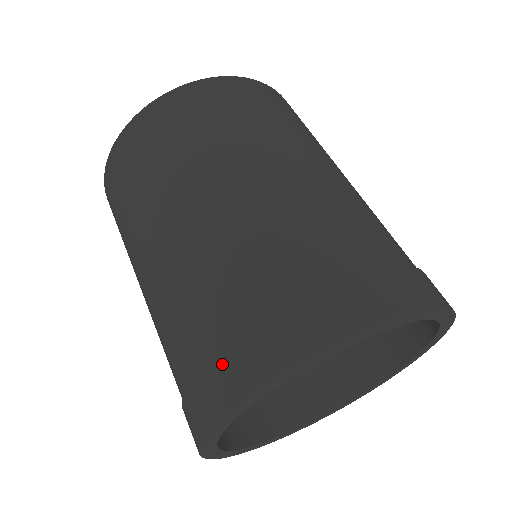
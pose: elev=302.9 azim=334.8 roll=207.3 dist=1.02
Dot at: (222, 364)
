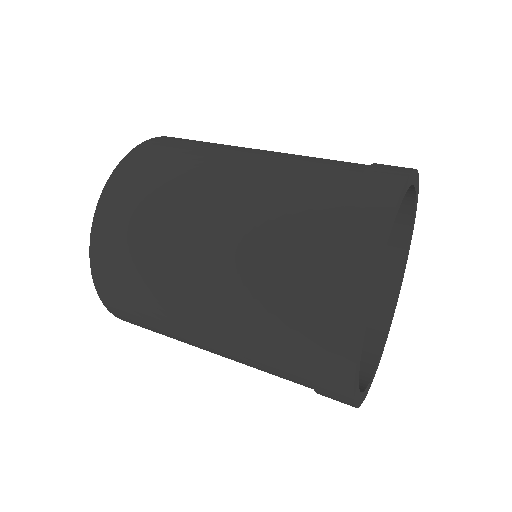
Dot at: (319, 368)
